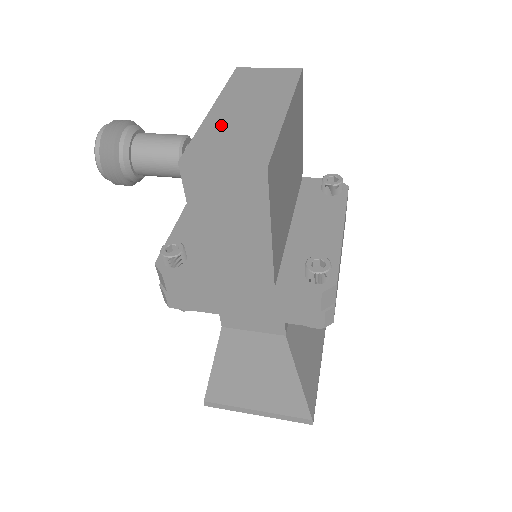
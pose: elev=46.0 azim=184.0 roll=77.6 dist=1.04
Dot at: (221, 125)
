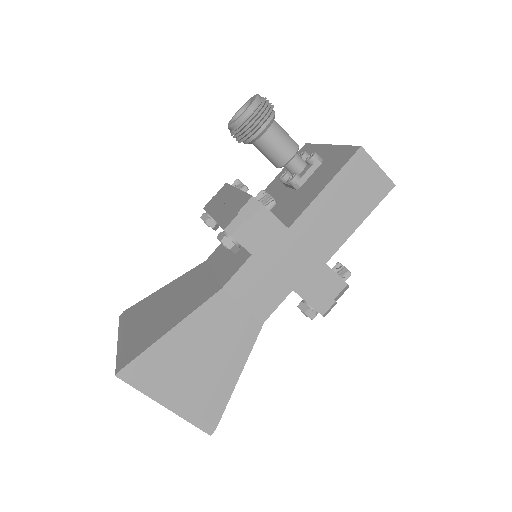
Dot at: occluded
